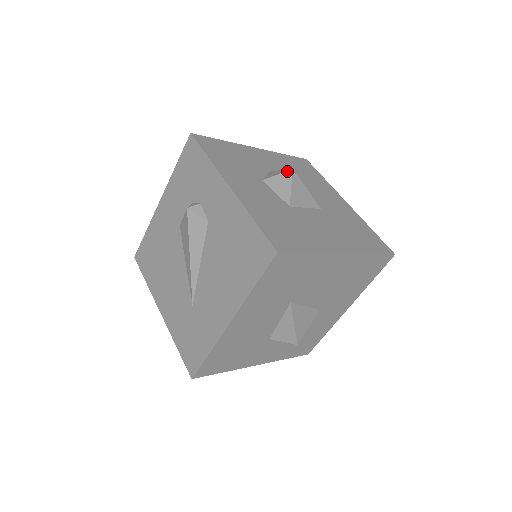
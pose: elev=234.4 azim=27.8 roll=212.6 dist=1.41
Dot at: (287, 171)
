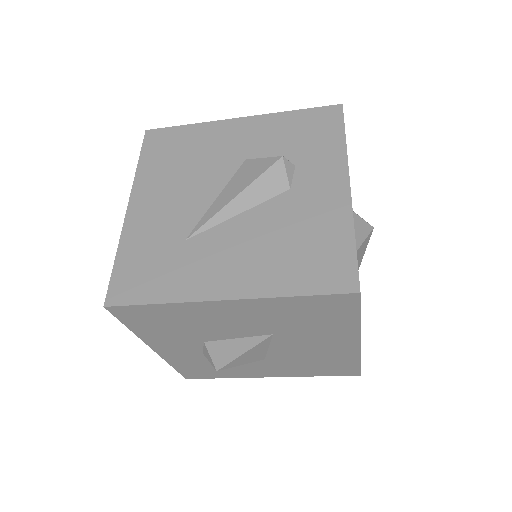
Dot at: occluded
